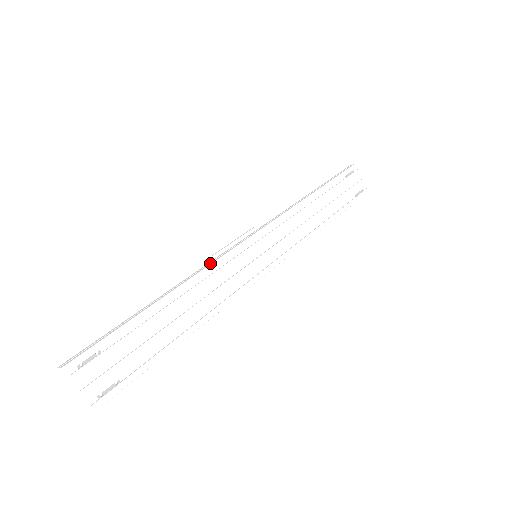
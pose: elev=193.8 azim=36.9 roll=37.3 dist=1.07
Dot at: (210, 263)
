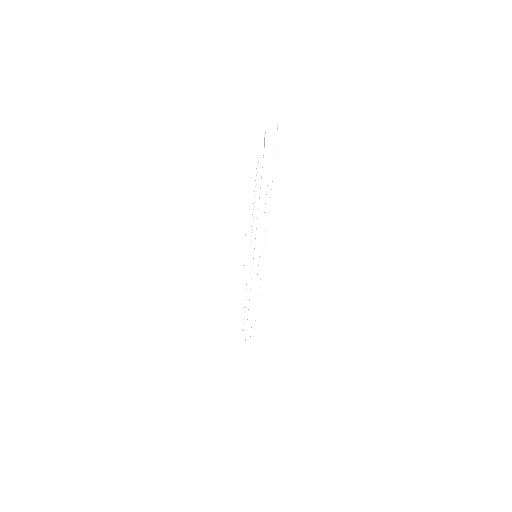
Dot at: occluded
